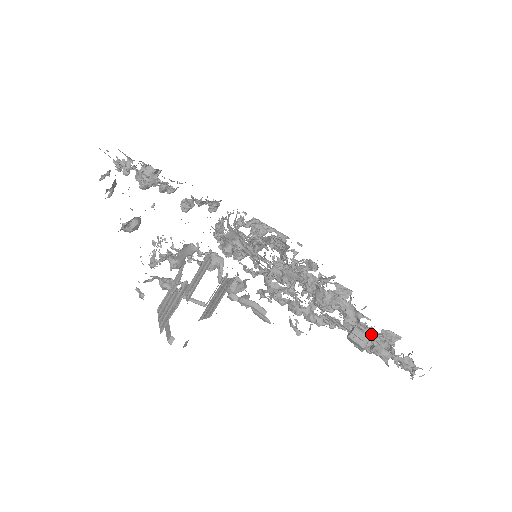
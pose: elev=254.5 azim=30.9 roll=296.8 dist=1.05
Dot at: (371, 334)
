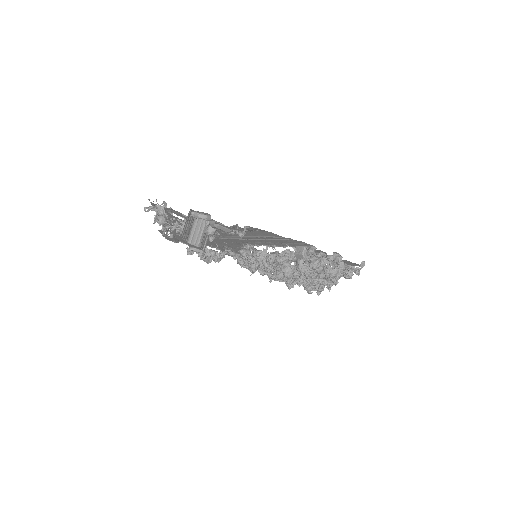
Dot at: occluded
